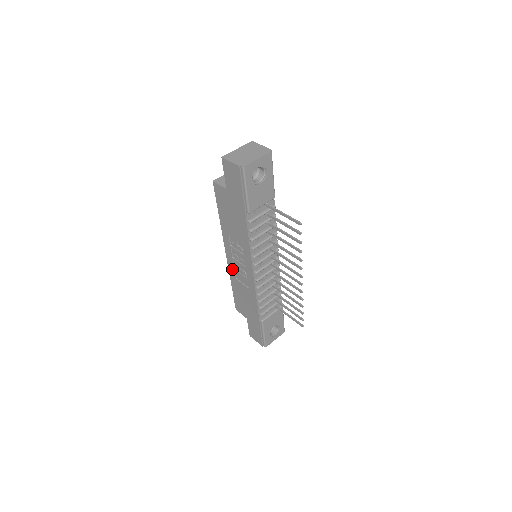
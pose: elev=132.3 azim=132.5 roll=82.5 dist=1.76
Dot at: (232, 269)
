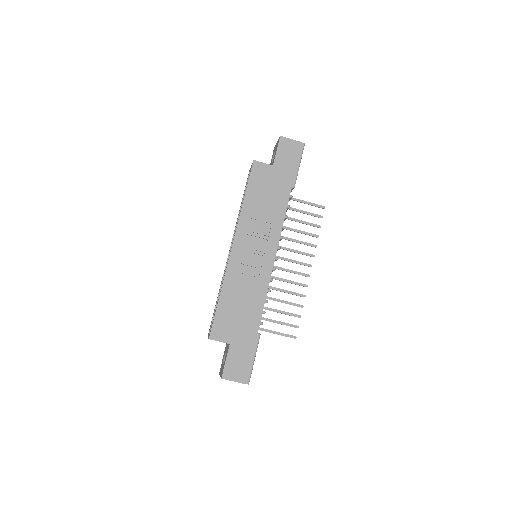
Dot at: (235, 266)
